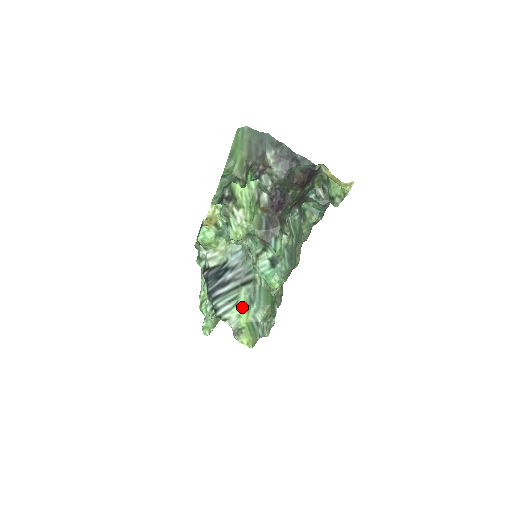
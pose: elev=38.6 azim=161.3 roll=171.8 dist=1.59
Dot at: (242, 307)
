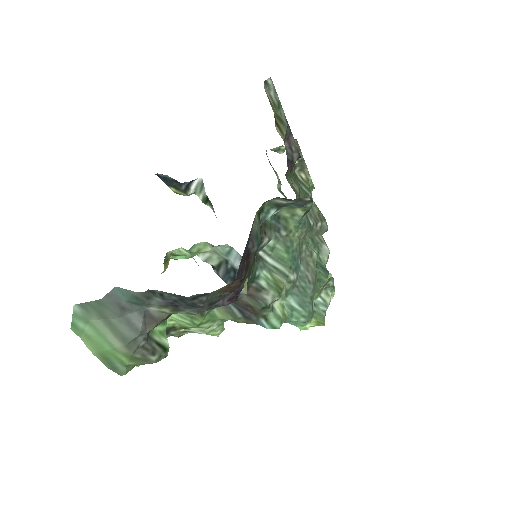
Dot at: occluded
